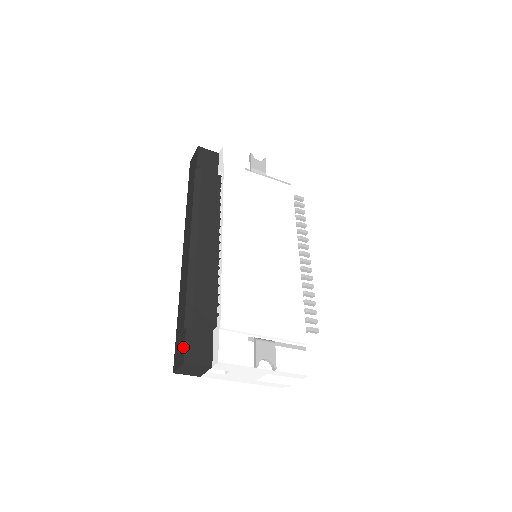
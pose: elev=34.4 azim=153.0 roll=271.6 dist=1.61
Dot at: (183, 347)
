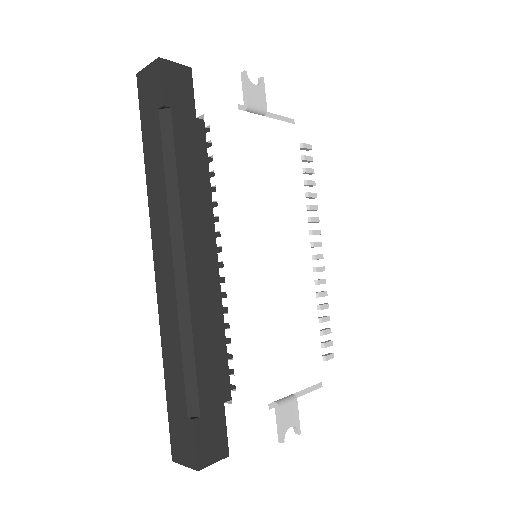
Dot at: (192, 446)
